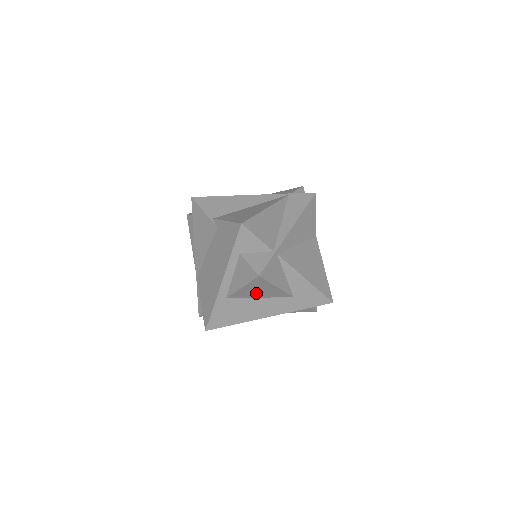
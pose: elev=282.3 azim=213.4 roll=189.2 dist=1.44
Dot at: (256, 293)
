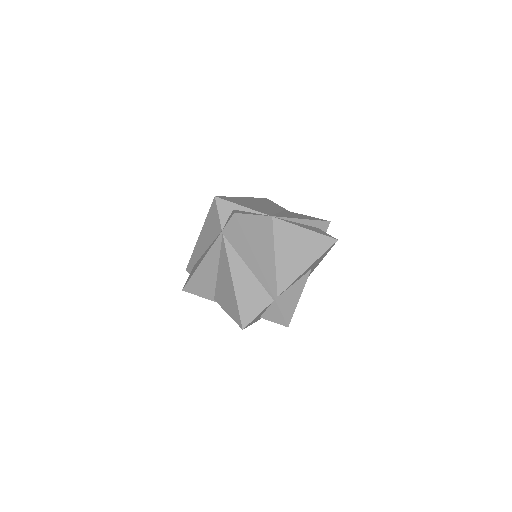
Dot at: occluded
